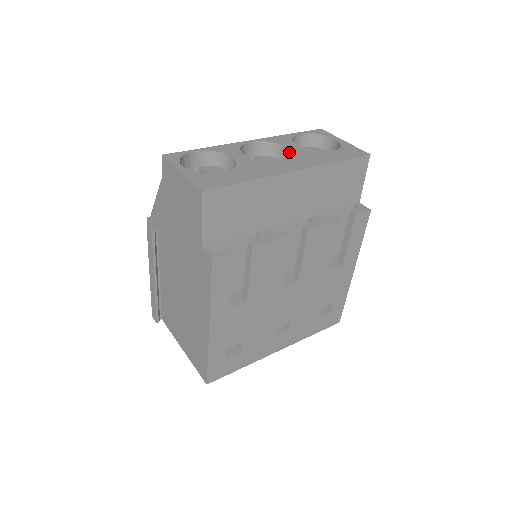
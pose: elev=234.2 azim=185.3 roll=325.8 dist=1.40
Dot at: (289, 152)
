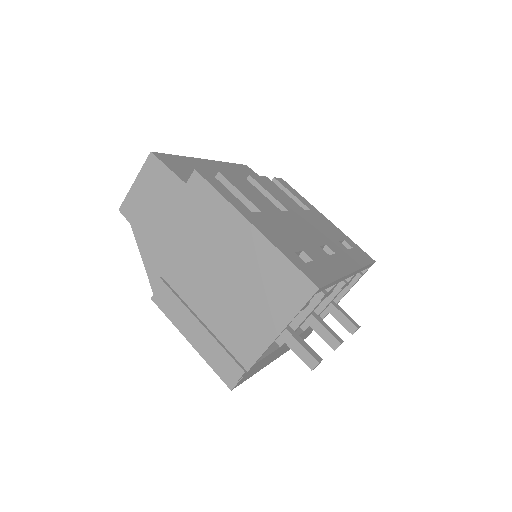
Dot at: occluded
